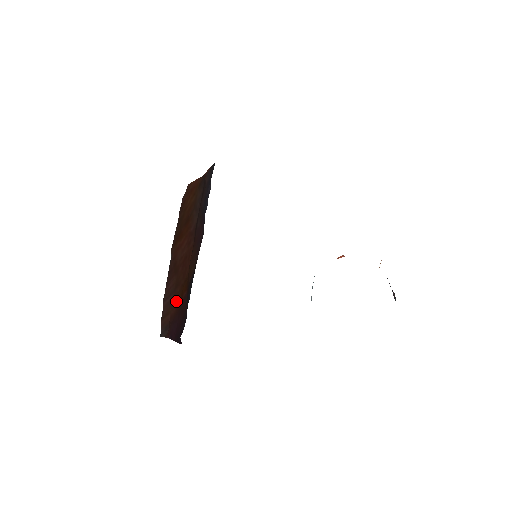
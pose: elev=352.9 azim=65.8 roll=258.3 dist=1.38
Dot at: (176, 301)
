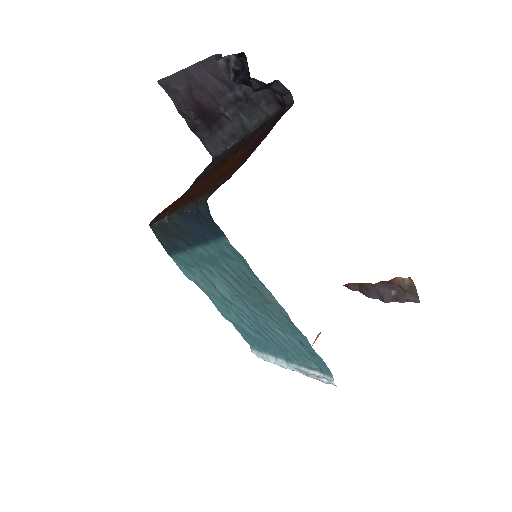
Dot at: (222, 177)
